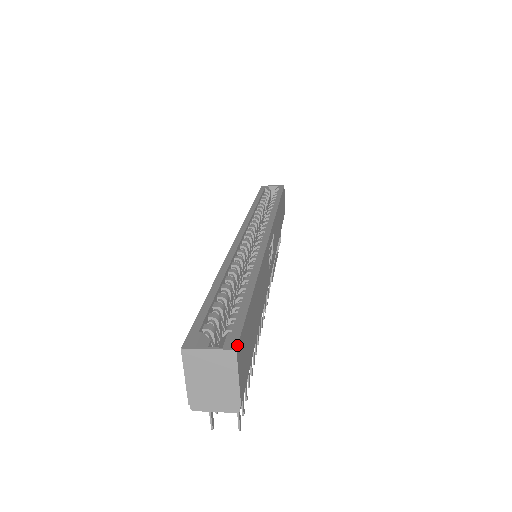
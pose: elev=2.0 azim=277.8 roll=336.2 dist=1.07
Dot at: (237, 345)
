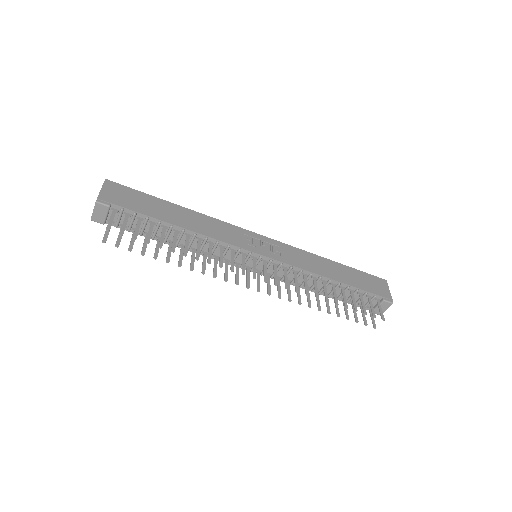
Dot at: (109, 180)
